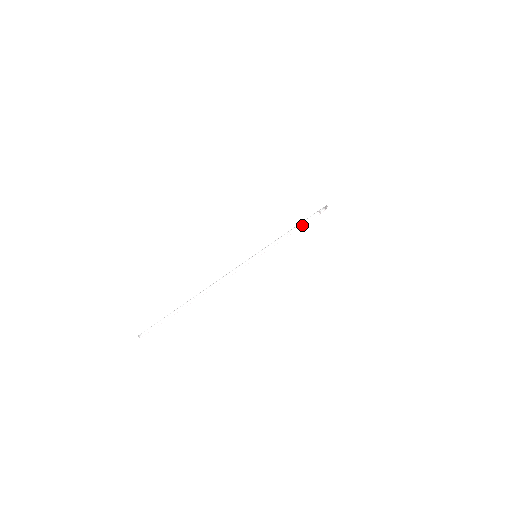
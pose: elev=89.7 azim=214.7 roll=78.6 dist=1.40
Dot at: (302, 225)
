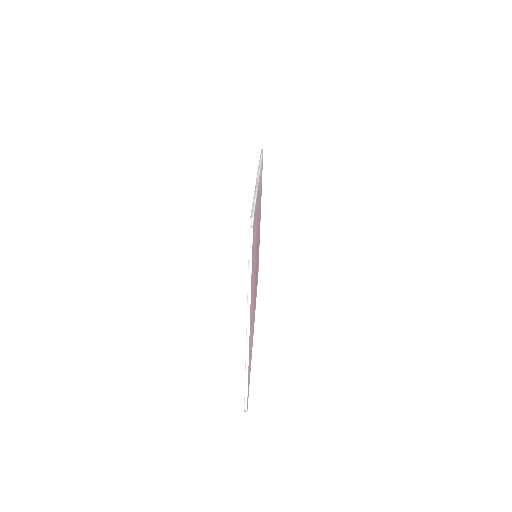
Dot at: (251, 247)
